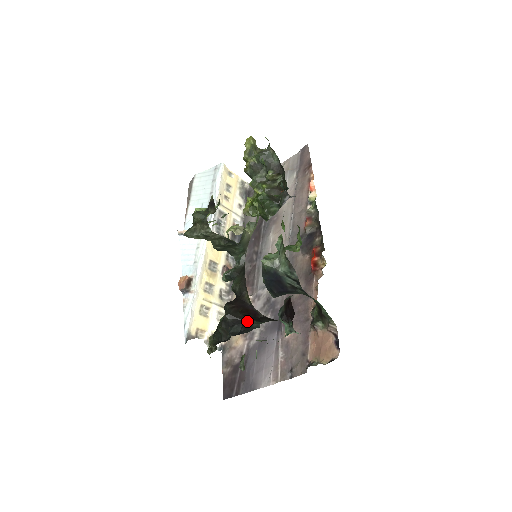
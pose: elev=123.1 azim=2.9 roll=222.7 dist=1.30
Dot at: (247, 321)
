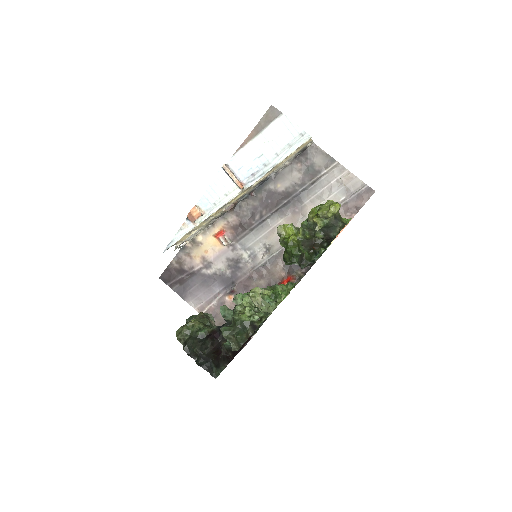
Dot at: (212, 368)
